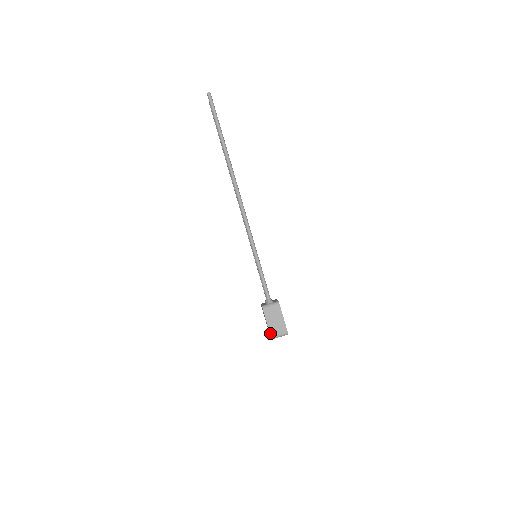
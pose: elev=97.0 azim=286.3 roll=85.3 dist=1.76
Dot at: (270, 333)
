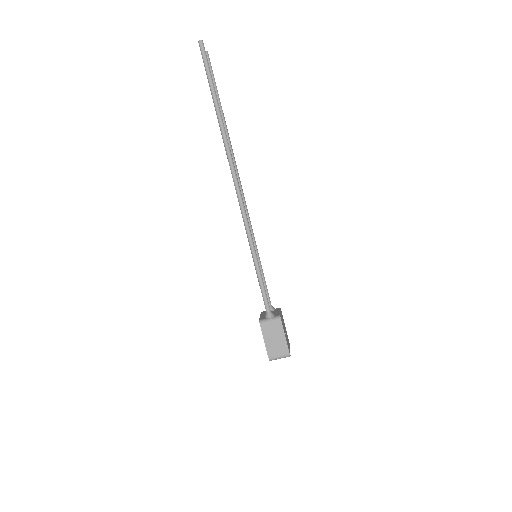
Dot at: (268, 354)
